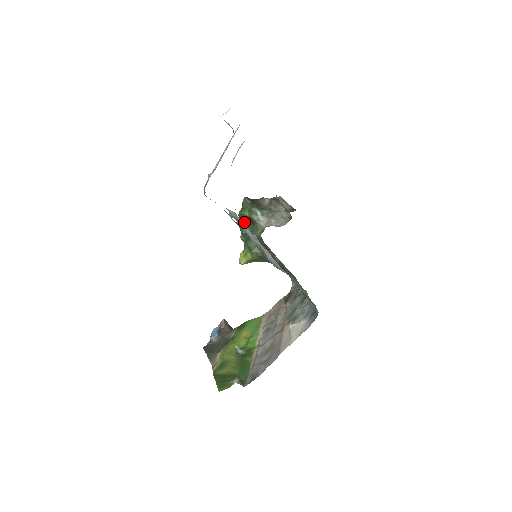
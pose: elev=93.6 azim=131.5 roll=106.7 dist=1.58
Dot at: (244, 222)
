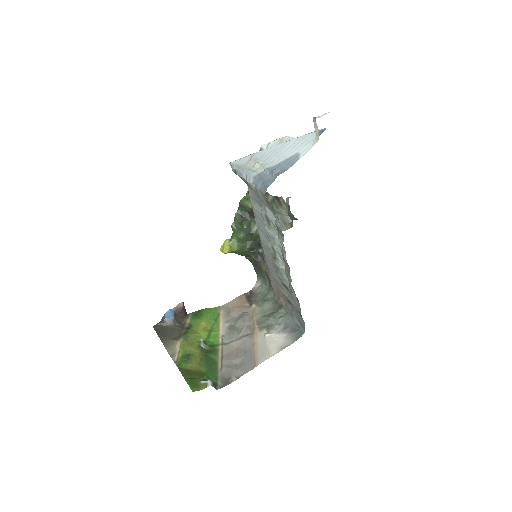
Dot at: (243, 211)
